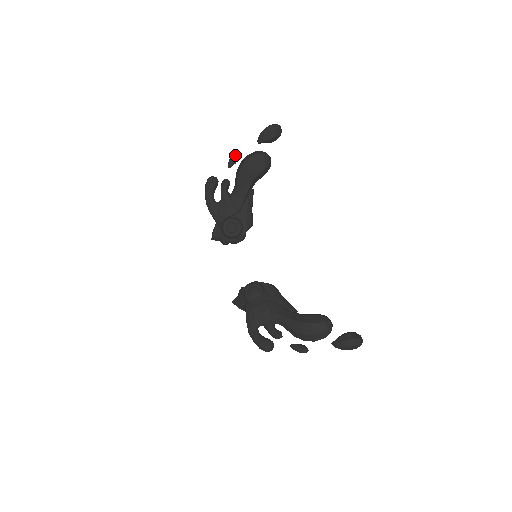
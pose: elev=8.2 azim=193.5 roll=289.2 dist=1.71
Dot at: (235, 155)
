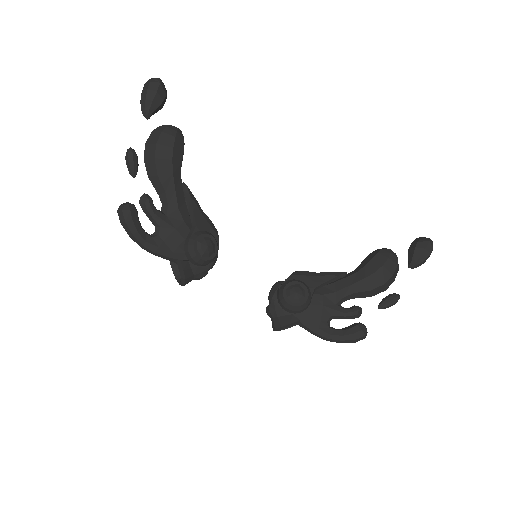
Dot at: (132, 153)
